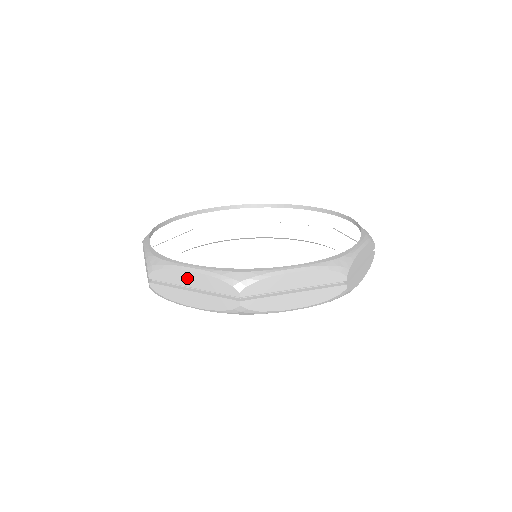
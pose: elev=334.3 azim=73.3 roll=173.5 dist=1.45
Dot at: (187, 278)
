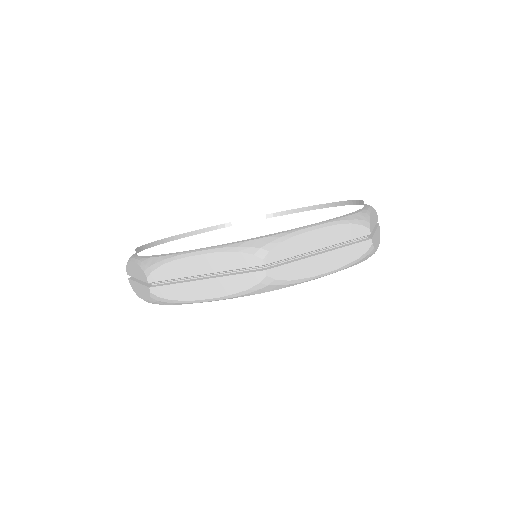
Dot at: (133, 269)
